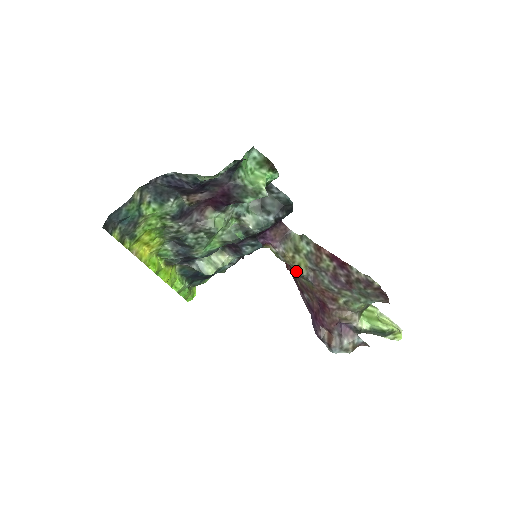
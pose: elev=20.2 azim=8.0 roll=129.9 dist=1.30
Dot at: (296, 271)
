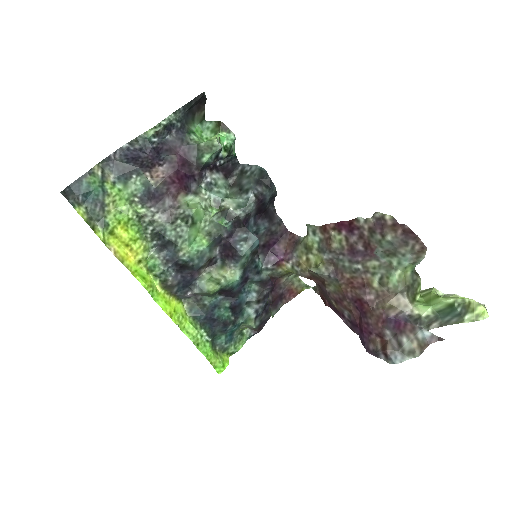
Dot at: (311, 268)
